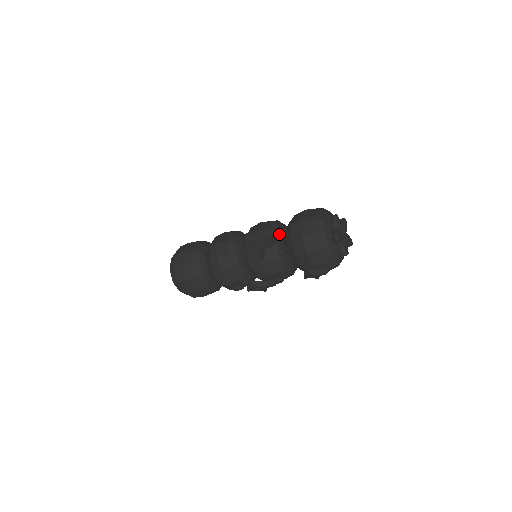
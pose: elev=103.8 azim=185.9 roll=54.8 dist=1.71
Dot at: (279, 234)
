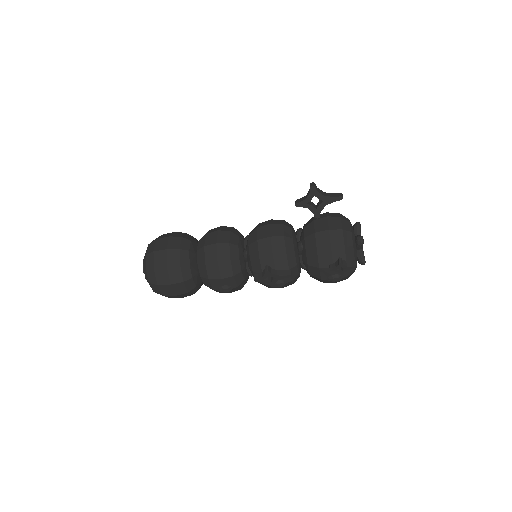
Dot at: (294, 232)
